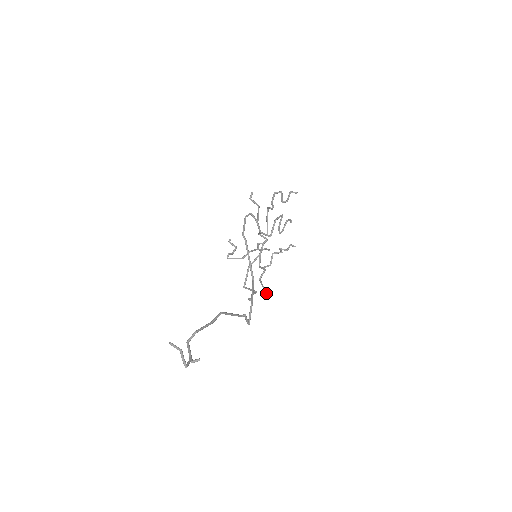
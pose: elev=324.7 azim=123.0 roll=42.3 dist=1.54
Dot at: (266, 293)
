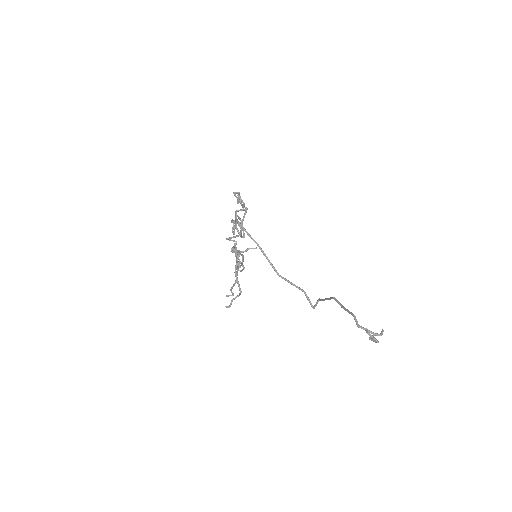
Dot at: occluded
